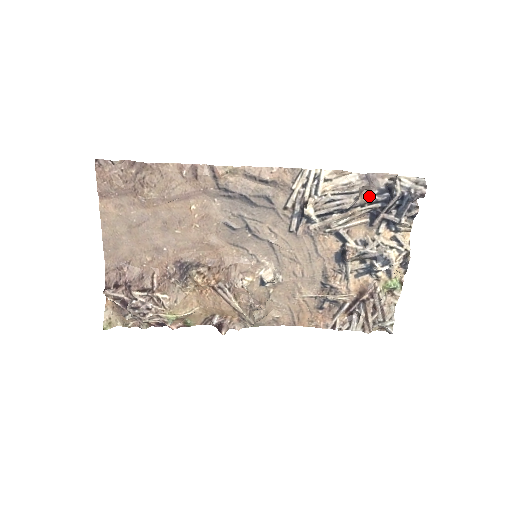
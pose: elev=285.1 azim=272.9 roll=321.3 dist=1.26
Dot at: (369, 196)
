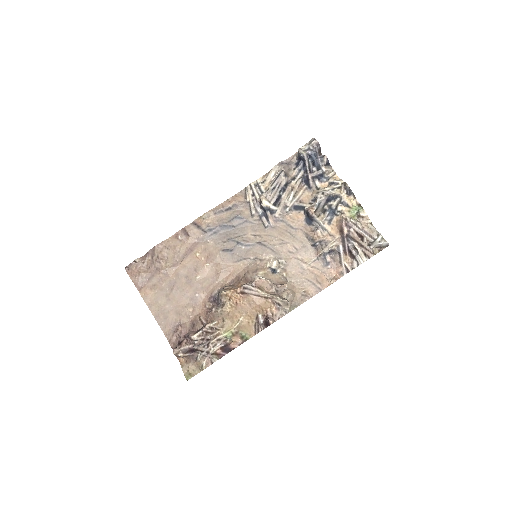
Dot at: (293, 171)
